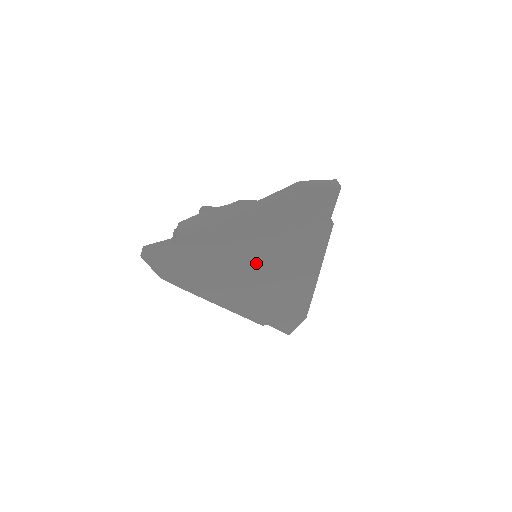
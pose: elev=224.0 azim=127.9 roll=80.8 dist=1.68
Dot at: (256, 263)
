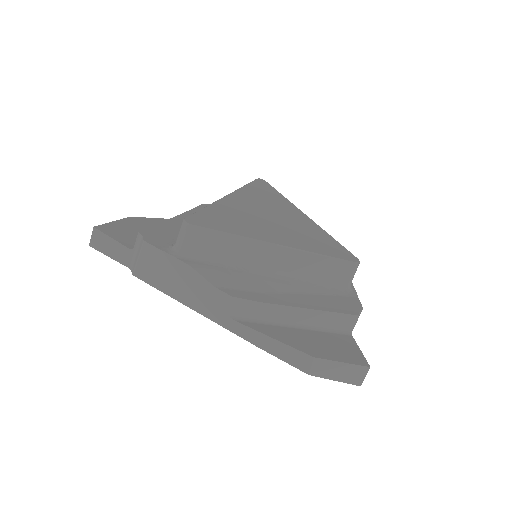
Dot at: occluded
